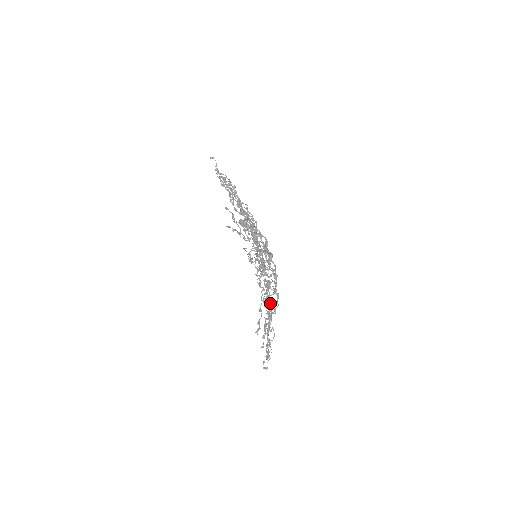
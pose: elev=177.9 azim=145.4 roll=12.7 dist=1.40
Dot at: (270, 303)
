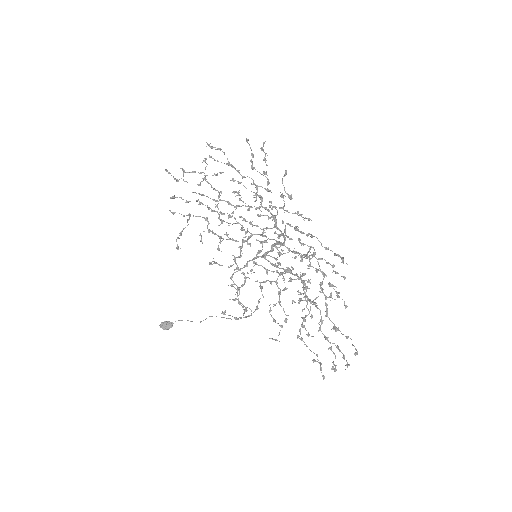
Dot at: (315, 268)
